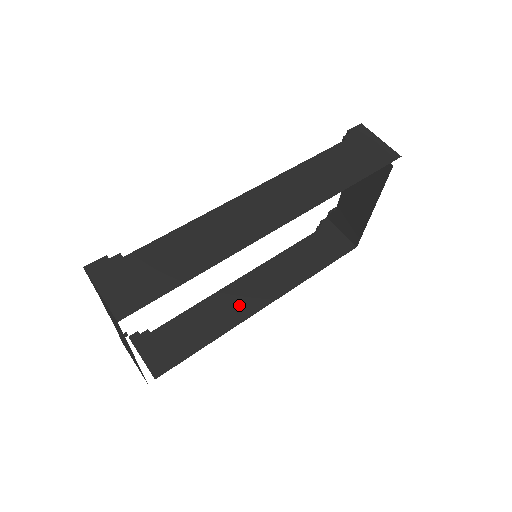
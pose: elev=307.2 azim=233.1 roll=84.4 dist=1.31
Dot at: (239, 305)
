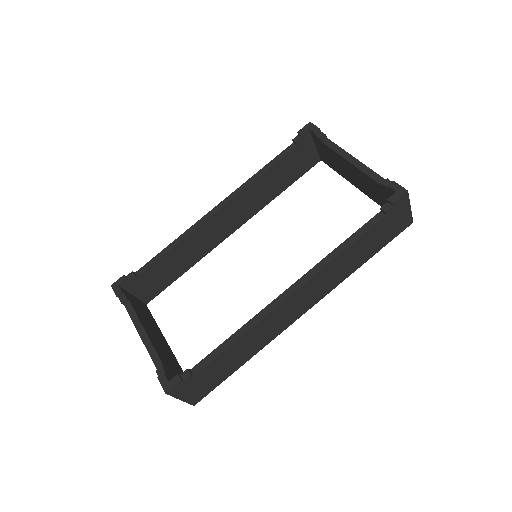
Dot at: (213, 237)
